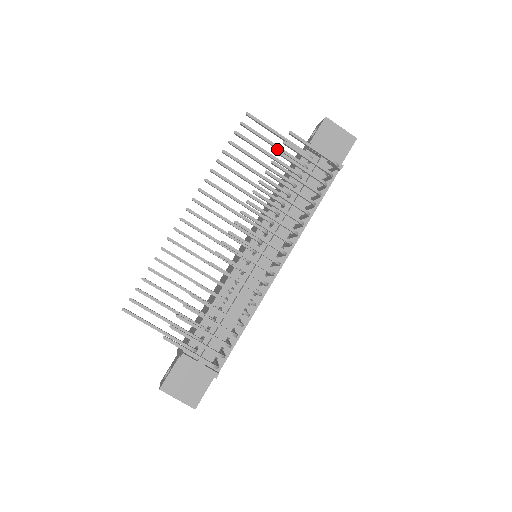
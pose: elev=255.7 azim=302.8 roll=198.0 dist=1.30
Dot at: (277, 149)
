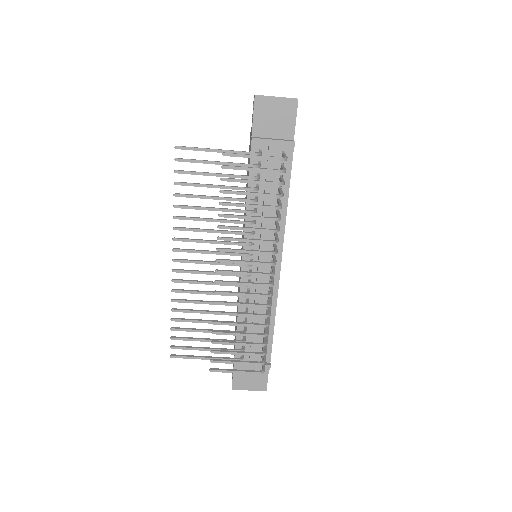
Dot at: (222, 164)
